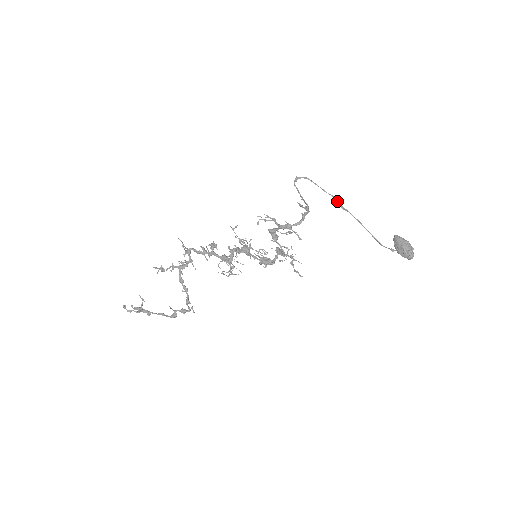
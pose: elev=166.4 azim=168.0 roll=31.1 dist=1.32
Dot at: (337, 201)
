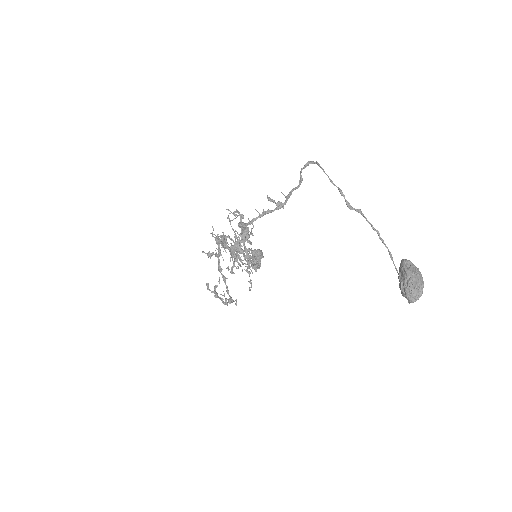
Dot at: occluded
